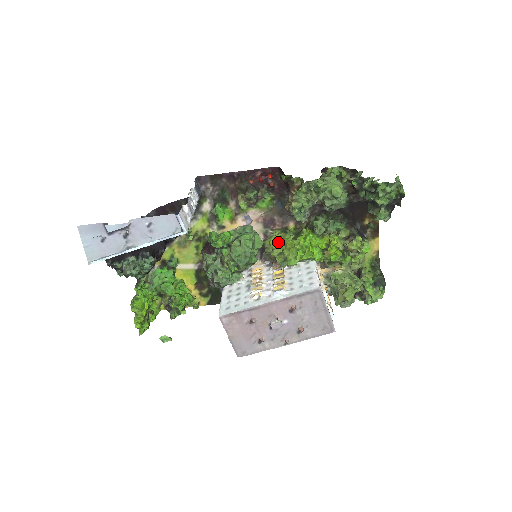
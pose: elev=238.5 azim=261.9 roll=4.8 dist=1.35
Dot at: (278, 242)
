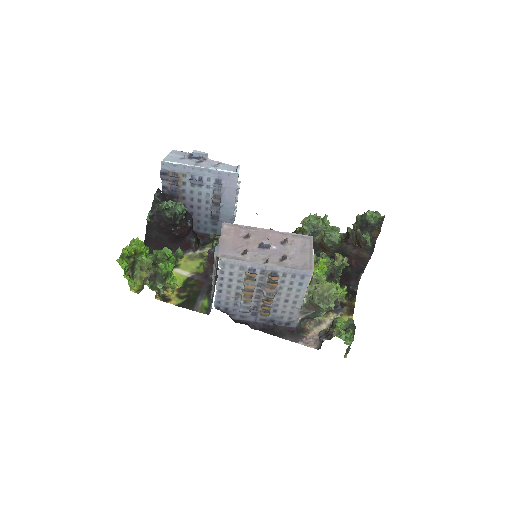
Dot at: occluded
